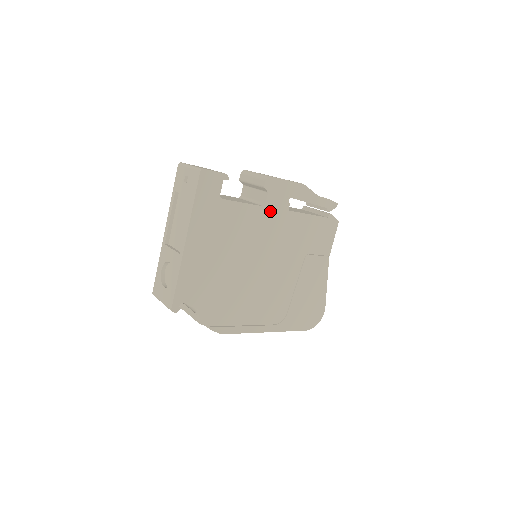
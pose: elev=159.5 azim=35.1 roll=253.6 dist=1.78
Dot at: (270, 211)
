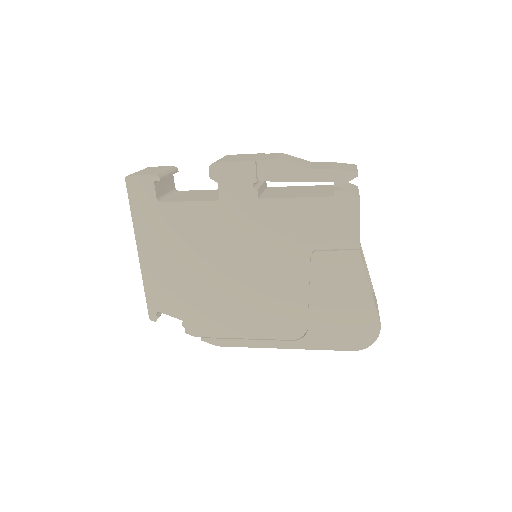
Dot at: (230, 204)
